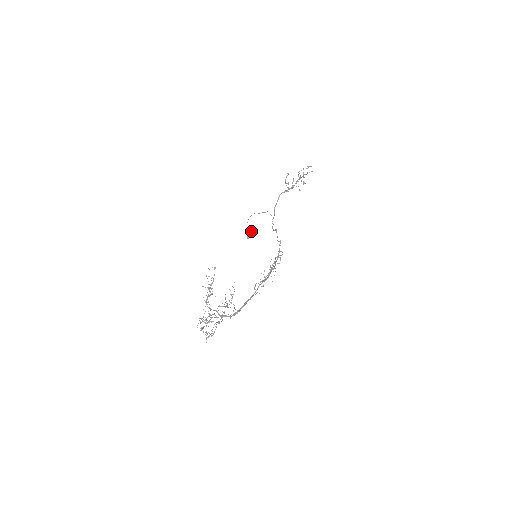
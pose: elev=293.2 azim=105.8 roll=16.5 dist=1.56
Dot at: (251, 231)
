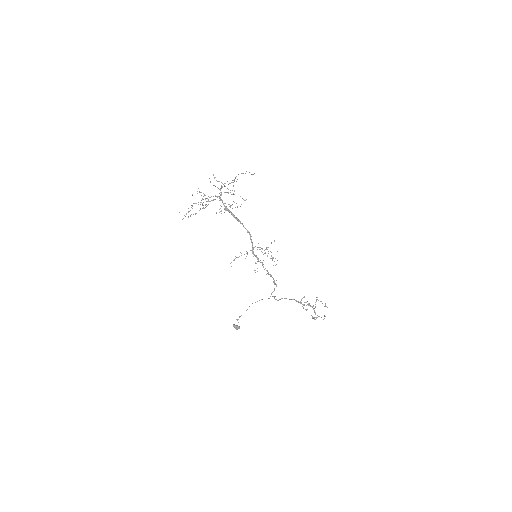
Dot at: occluded
